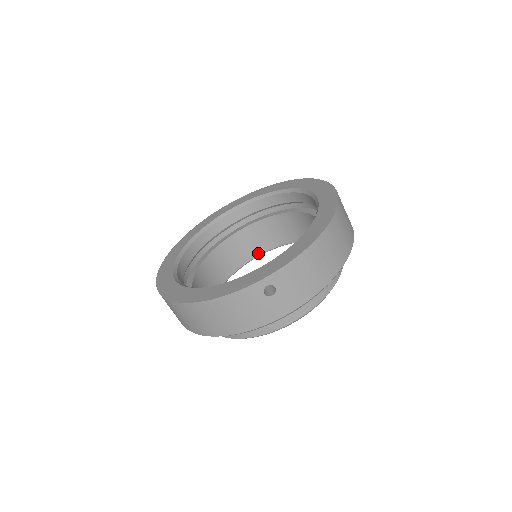
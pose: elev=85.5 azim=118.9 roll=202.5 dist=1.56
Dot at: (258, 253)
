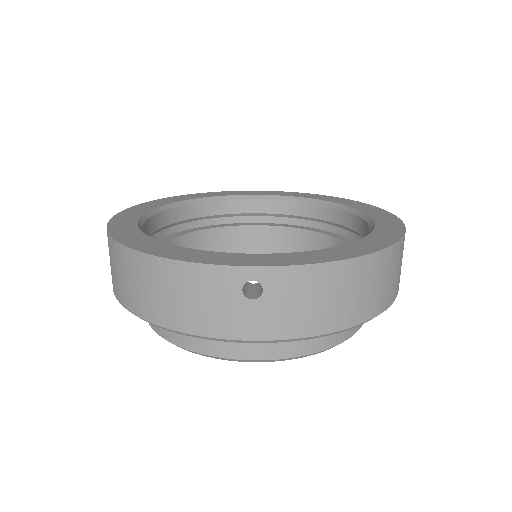
Dot at: occluded
